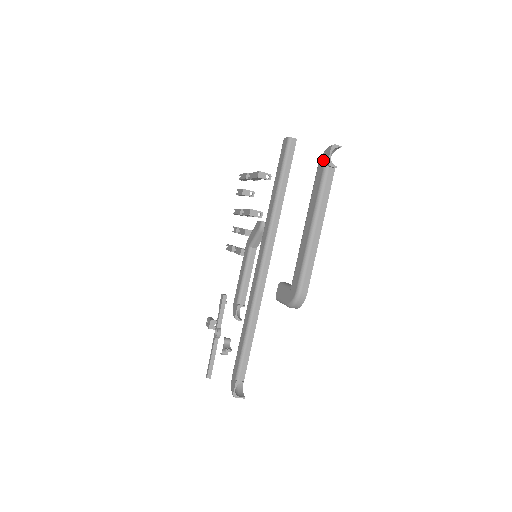
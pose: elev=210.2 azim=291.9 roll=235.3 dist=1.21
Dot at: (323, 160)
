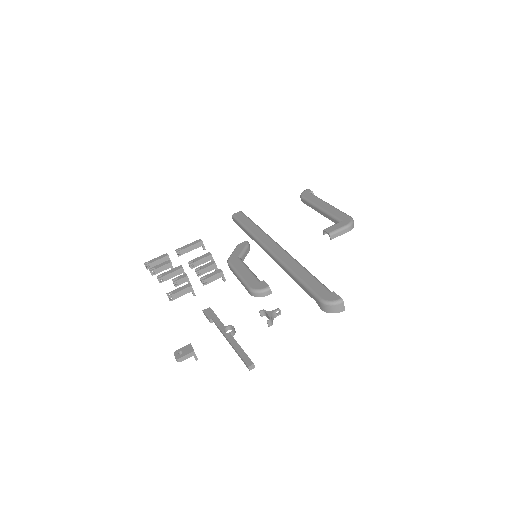
Dot at: (306, 193)
